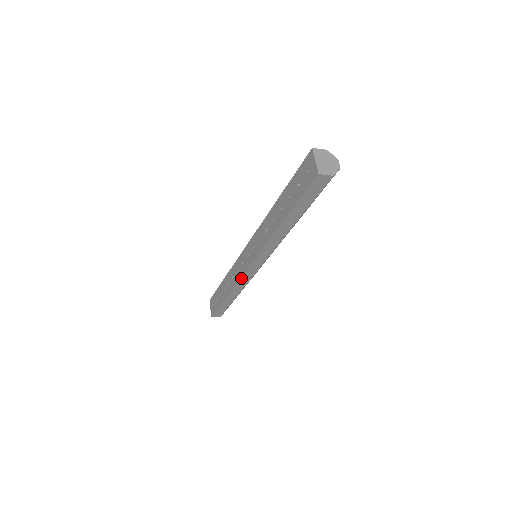
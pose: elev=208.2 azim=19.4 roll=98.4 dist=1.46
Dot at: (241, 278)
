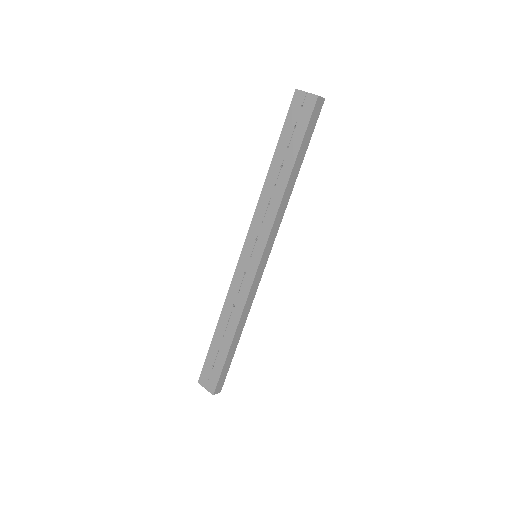
Dot at: (250, 290)
